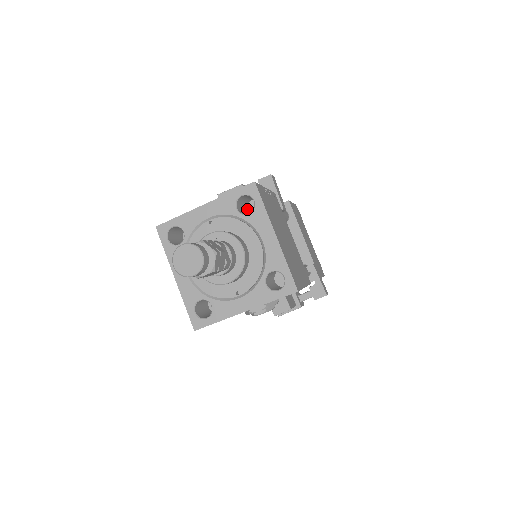
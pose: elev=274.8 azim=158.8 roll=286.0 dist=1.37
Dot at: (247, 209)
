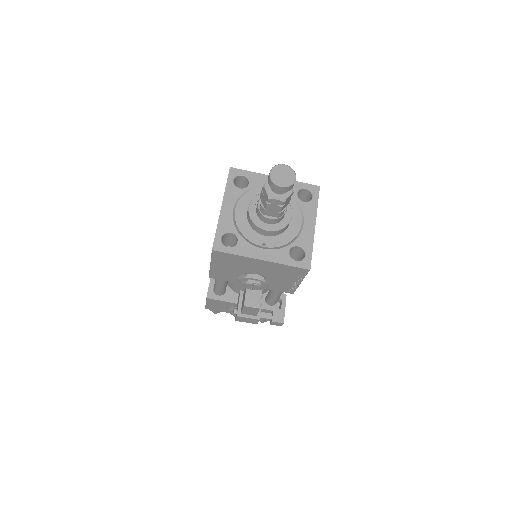
Dot at: occluded
